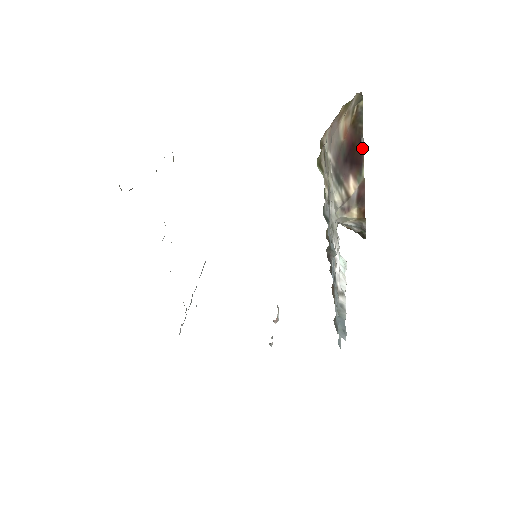
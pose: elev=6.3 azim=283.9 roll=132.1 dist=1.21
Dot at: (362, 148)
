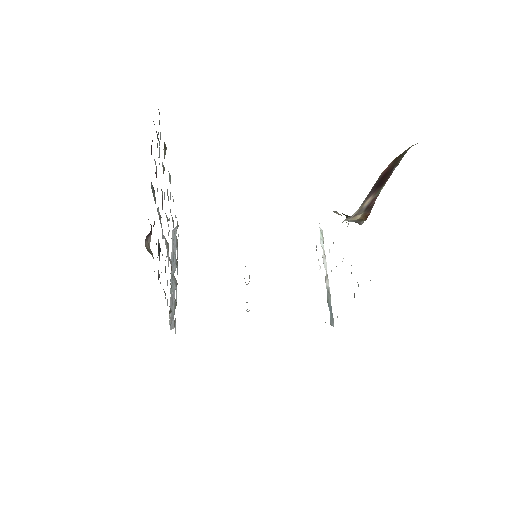
Dot at: (391, 173)
